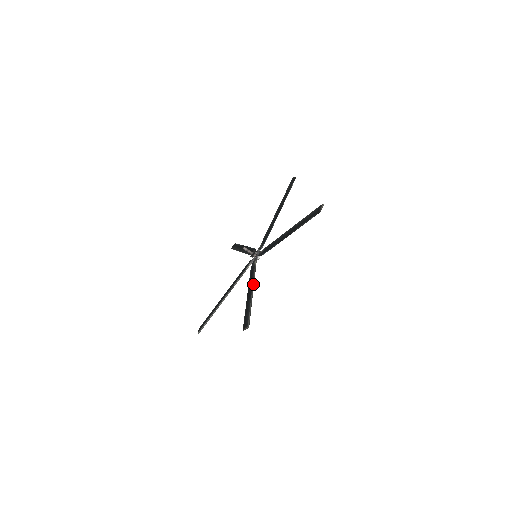
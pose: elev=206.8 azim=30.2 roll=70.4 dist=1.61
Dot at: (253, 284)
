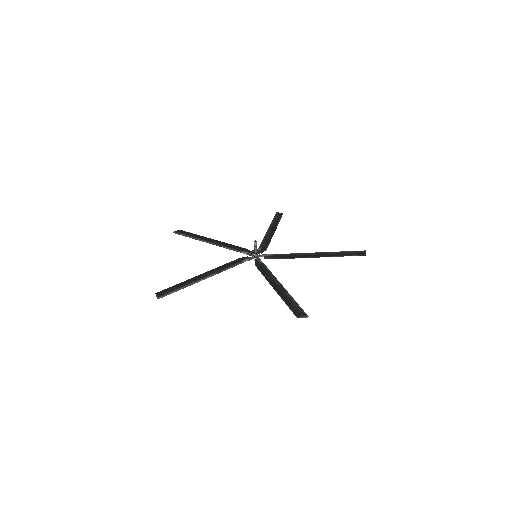
Dot at: occluded
